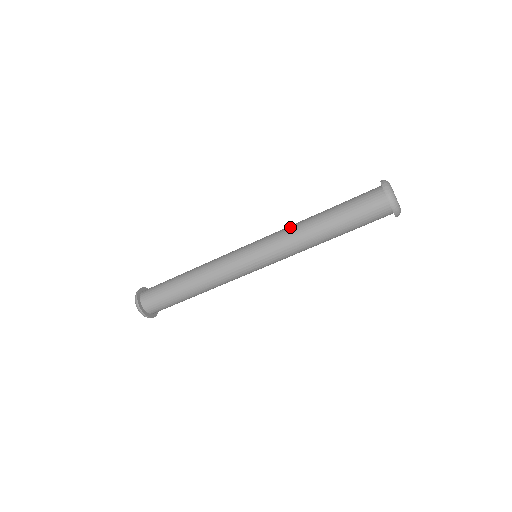
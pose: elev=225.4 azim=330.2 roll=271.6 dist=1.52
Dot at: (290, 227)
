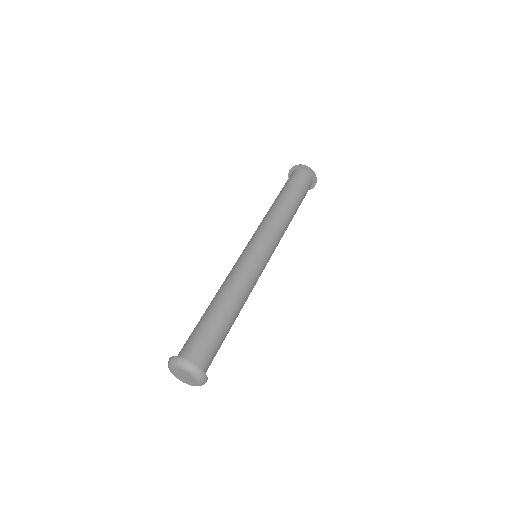
Dot at: (263, 219)
